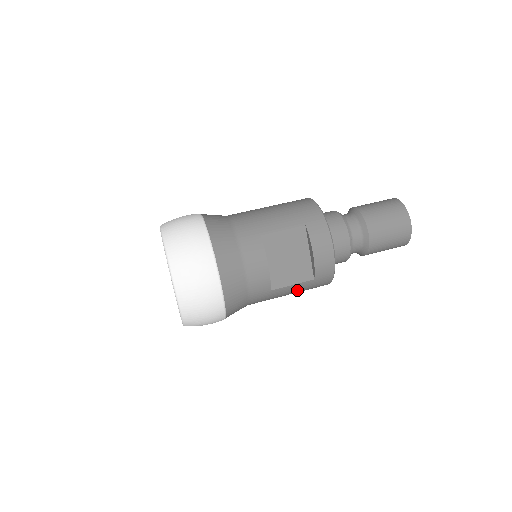
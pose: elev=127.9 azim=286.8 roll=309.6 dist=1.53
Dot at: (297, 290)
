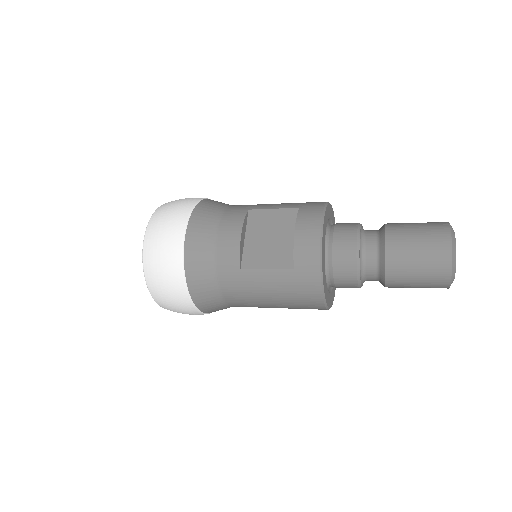
Dot at: (276, 285)
